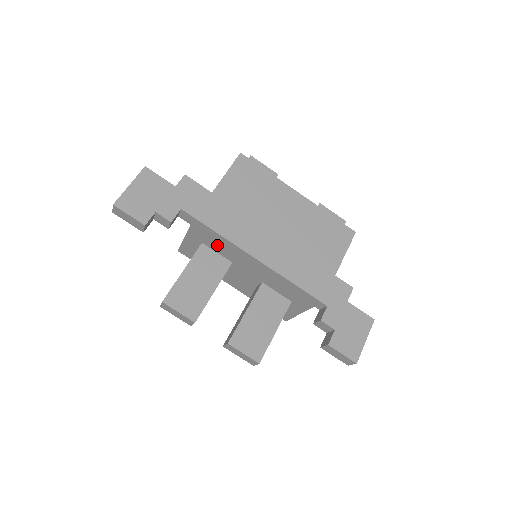
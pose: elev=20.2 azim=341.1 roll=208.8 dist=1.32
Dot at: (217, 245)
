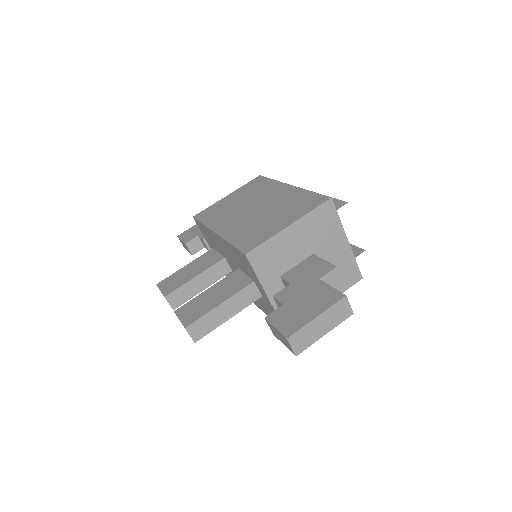
Dot at: (211, 240)
